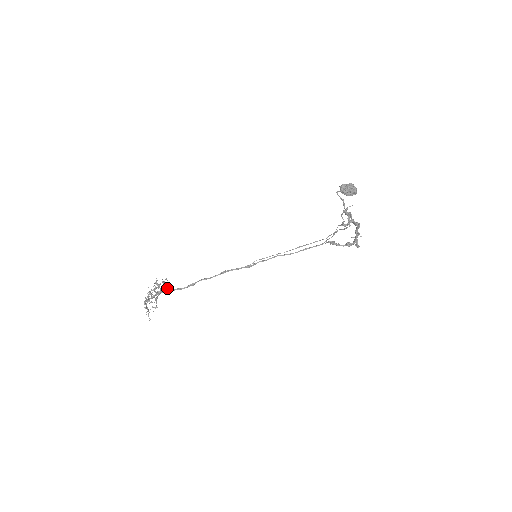
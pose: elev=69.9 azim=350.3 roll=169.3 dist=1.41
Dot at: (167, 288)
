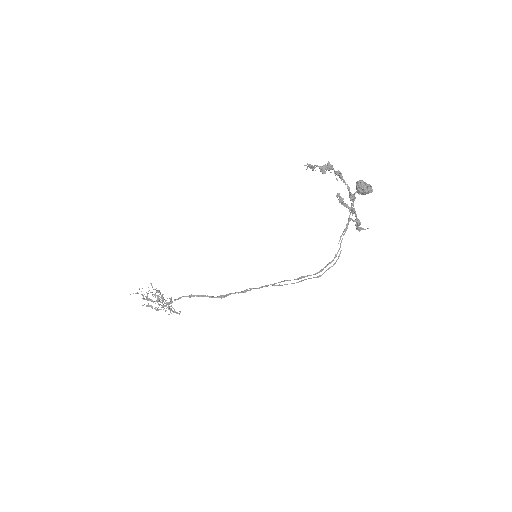
Dot at: occluded
